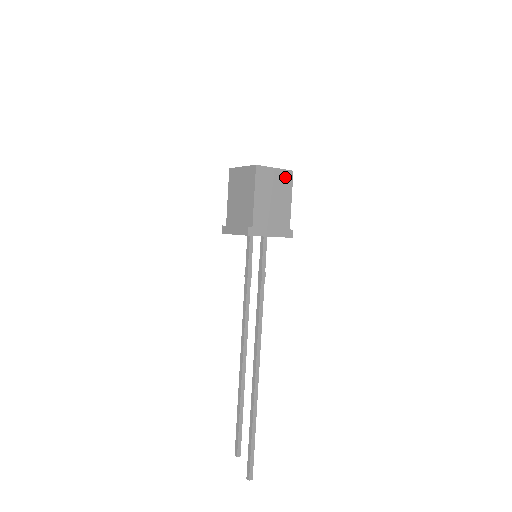
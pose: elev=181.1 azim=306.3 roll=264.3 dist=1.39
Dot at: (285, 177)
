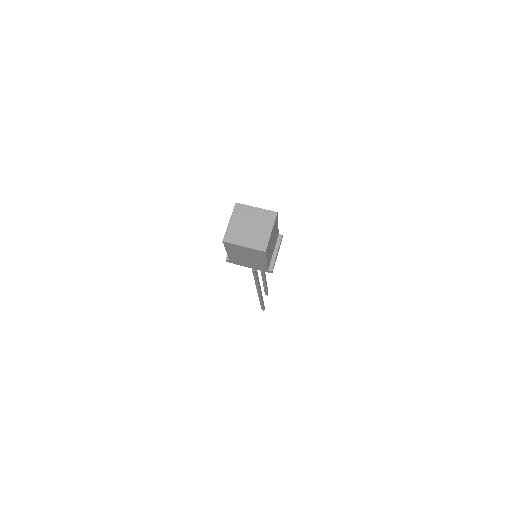
Dot at: (257, 252)
